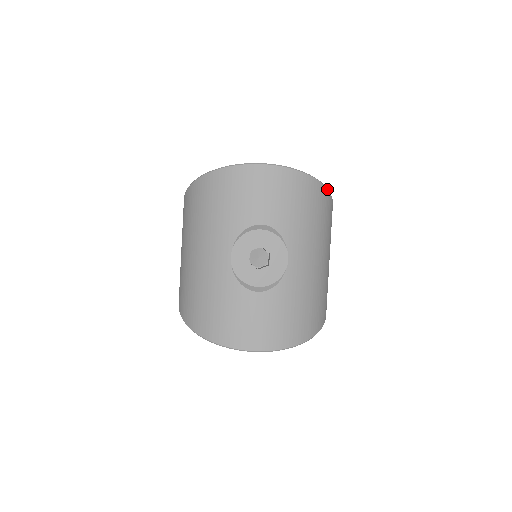
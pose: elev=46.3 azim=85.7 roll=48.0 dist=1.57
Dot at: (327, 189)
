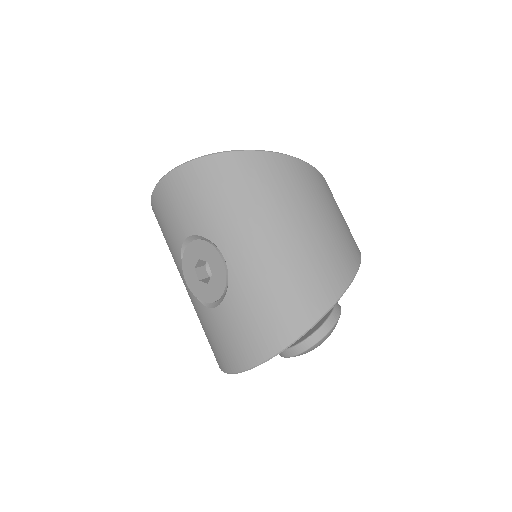
Dot at: (244, 151)
